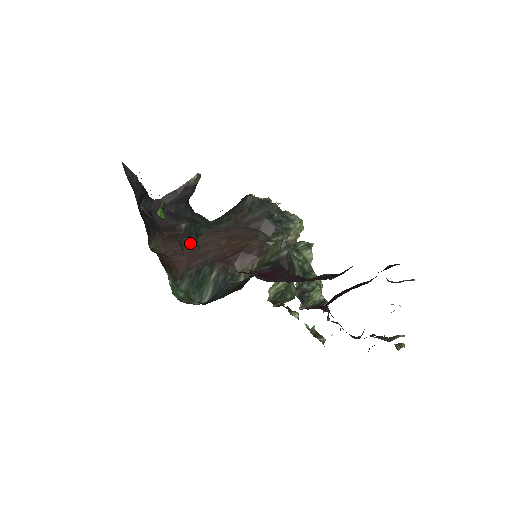
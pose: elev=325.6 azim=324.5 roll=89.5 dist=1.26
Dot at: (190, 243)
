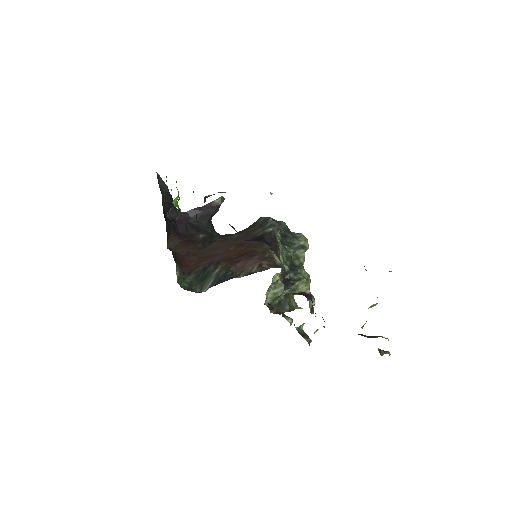
Dot at: (203, 247)
